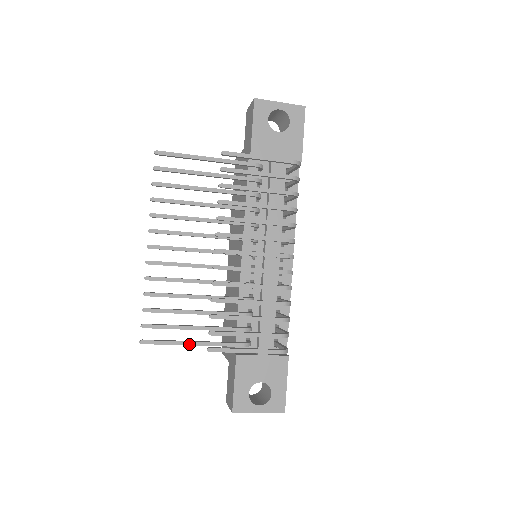
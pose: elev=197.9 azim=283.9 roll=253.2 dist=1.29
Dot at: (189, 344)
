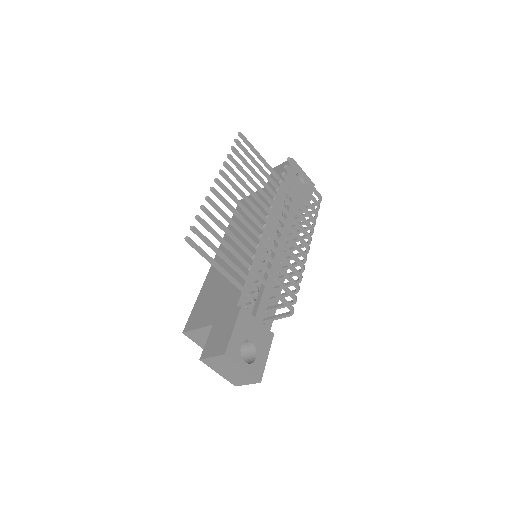
Dot at: (219, 267)
